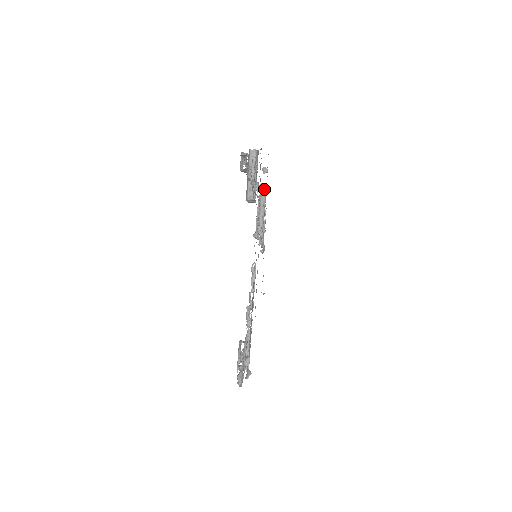
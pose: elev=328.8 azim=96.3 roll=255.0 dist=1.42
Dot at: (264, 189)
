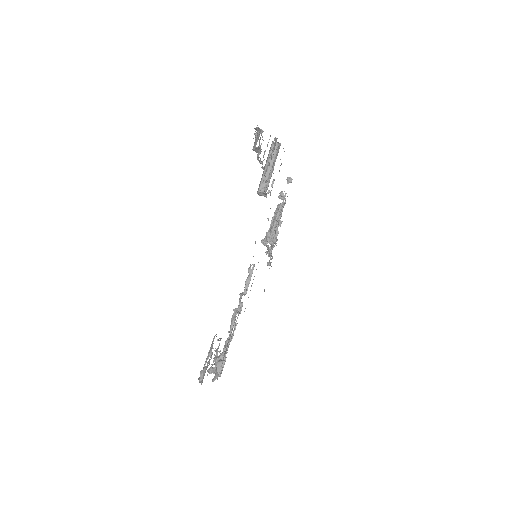
Dot at: (284, 197)
